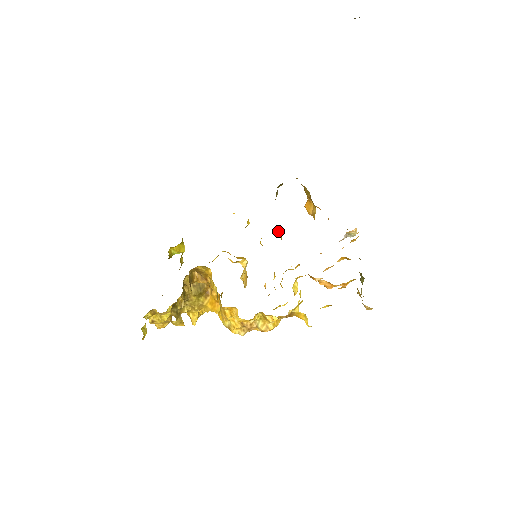
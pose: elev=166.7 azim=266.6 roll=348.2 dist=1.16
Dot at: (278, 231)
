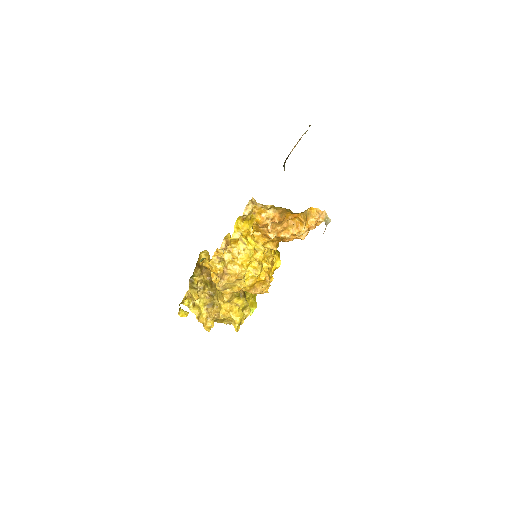
Dot at: occluded
